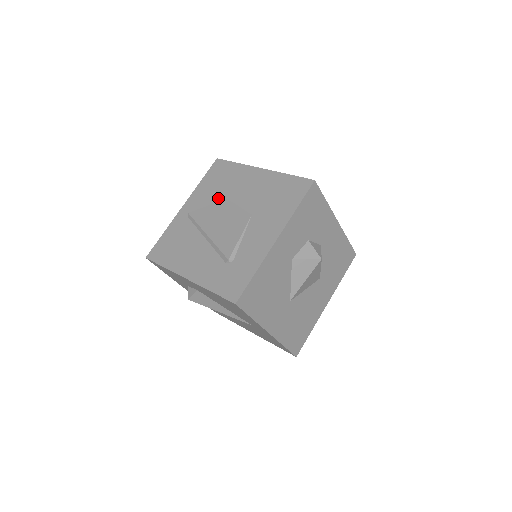
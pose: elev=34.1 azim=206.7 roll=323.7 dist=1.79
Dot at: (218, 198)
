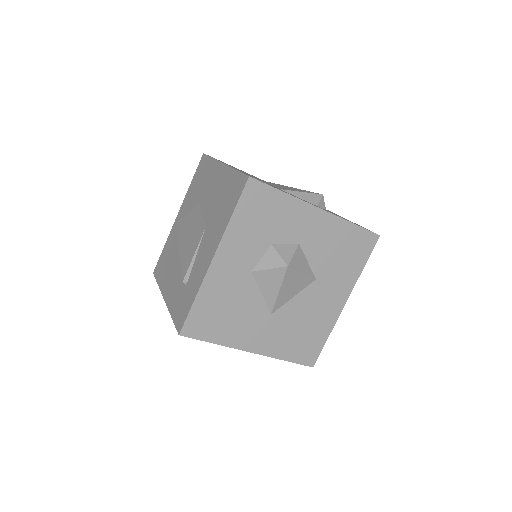
Dot at: (194, 204)
